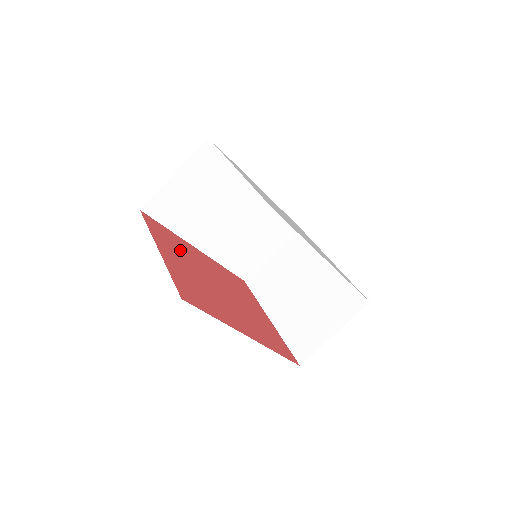
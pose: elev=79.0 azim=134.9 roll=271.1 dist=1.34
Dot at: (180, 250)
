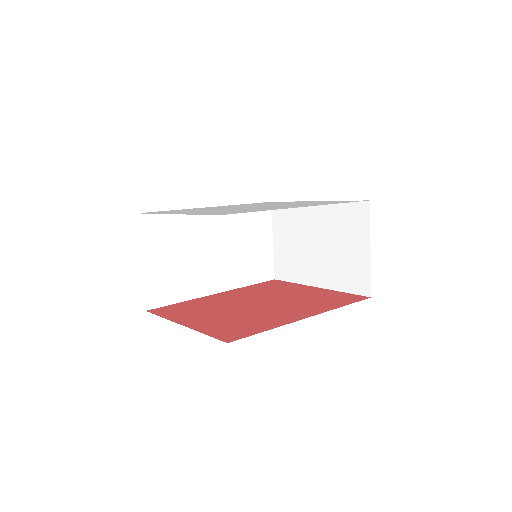
Dot at: (201, 308)
